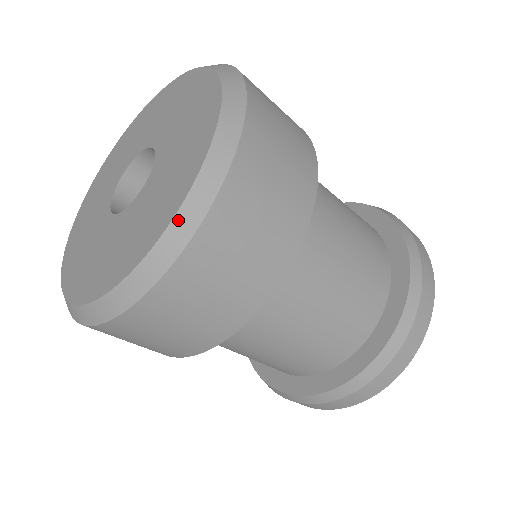
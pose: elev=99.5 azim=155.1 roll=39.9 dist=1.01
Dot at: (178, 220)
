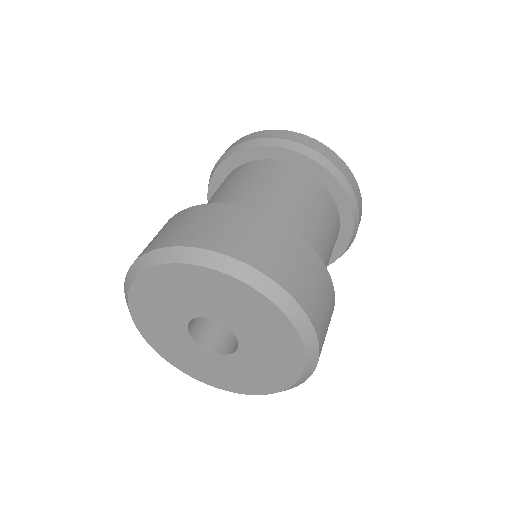
Dot at: (307, 345)
